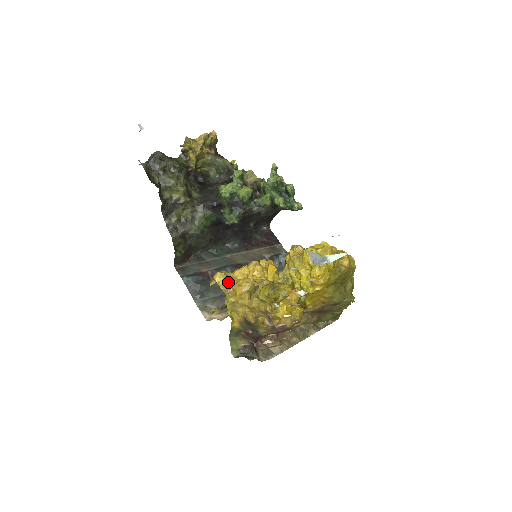
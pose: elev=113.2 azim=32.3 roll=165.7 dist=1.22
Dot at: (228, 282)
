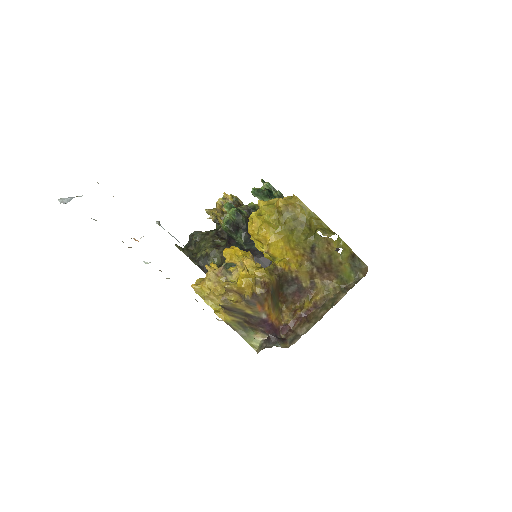
Dot at: occluded
